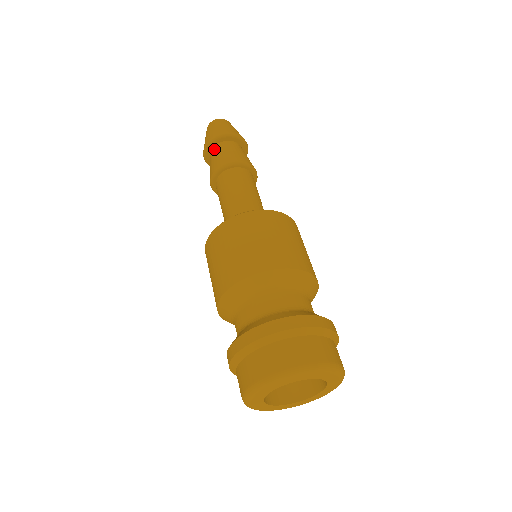
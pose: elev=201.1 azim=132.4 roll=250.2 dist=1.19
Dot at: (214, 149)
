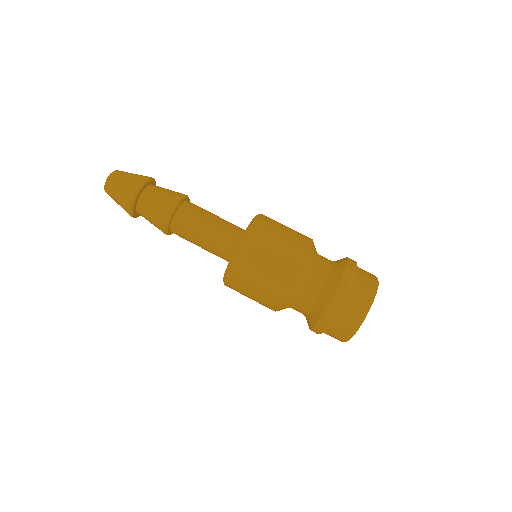
Dot at: (142, 200)
